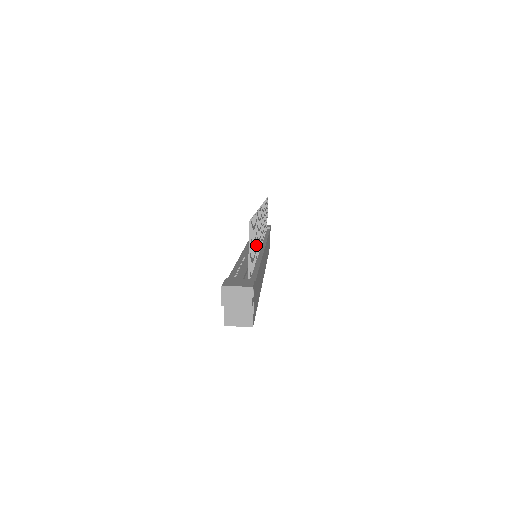
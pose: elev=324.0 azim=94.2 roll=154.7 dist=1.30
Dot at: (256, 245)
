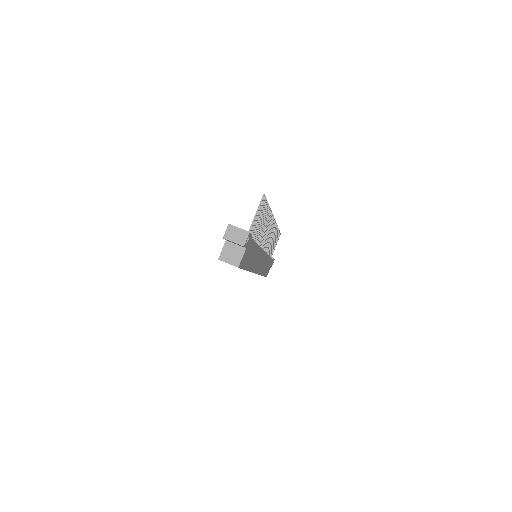
Dot at: (260, 231)
